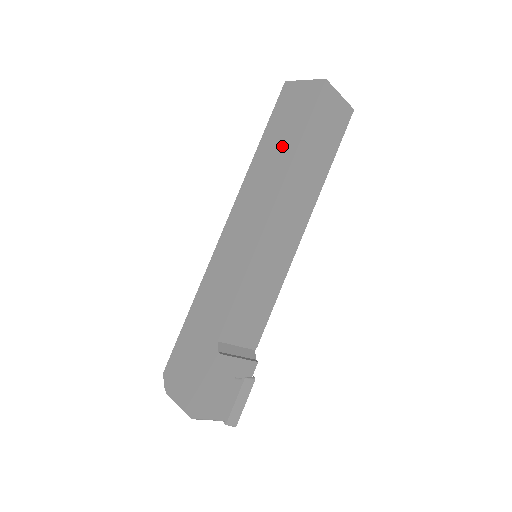
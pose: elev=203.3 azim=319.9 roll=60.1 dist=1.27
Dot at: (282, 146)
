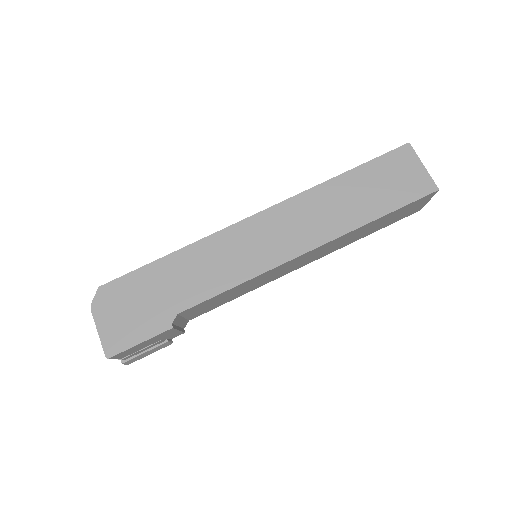
Dot at: (361, 203)
